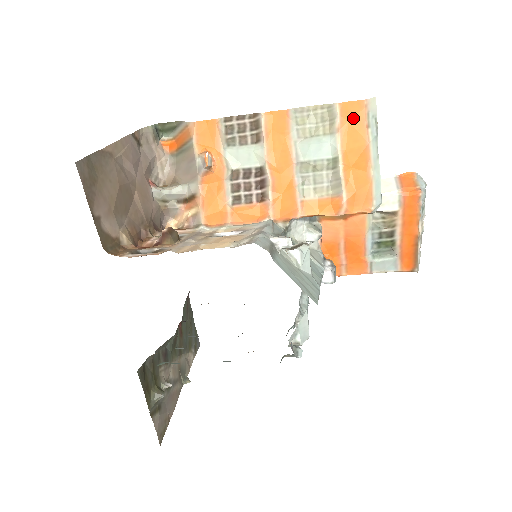
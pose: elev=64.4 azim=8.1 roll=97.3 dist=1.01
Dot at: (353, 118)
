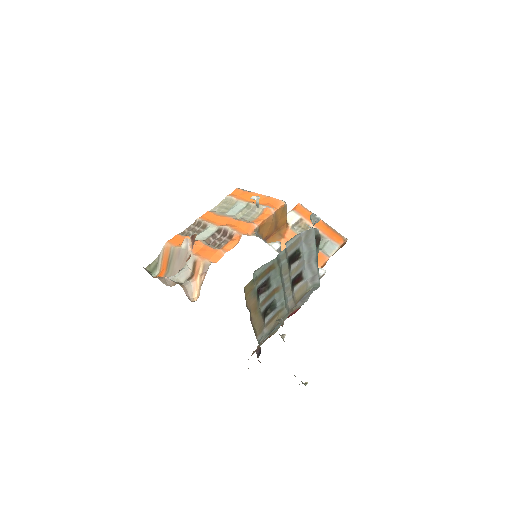
Dot at: (239, 194)
